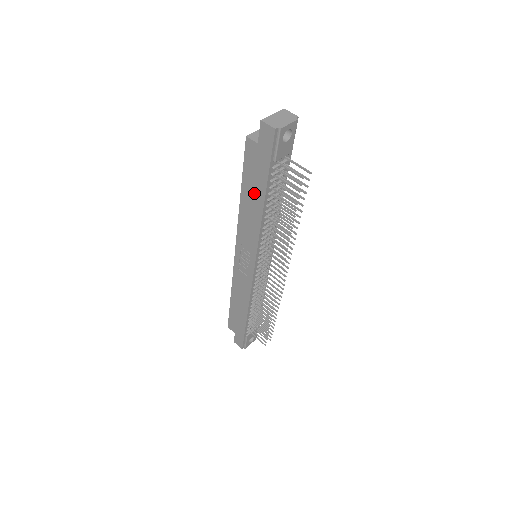
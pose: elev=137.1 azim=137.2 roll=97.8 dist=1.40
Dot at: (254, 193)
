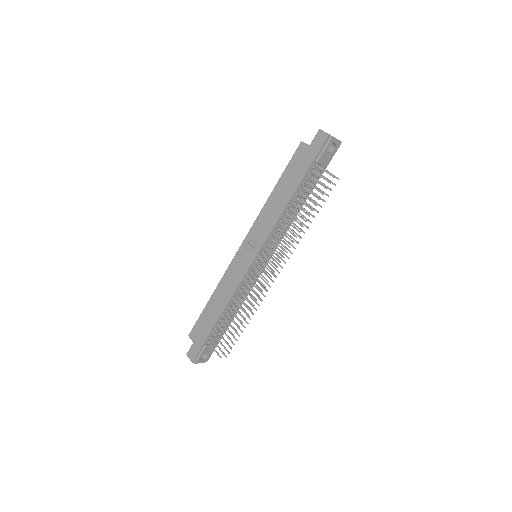
Dot at: (287, 187)
